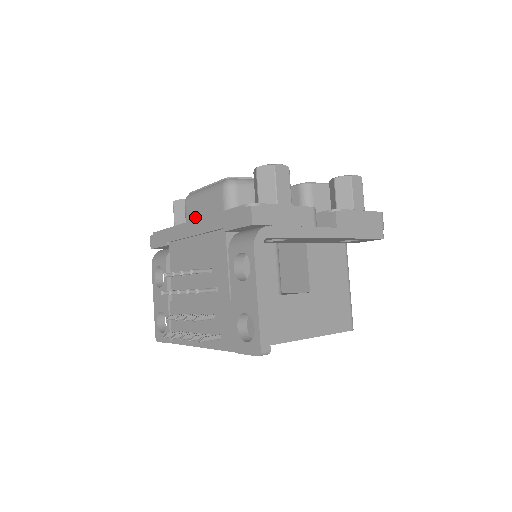
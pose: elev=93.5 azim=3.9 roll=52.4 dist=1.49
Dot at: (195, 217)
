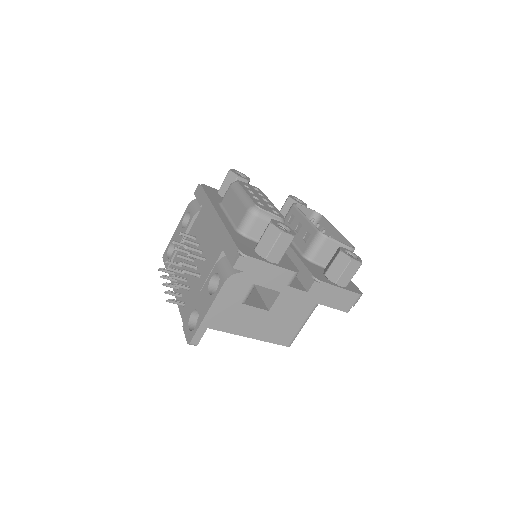
Dot at: (226, 206)
